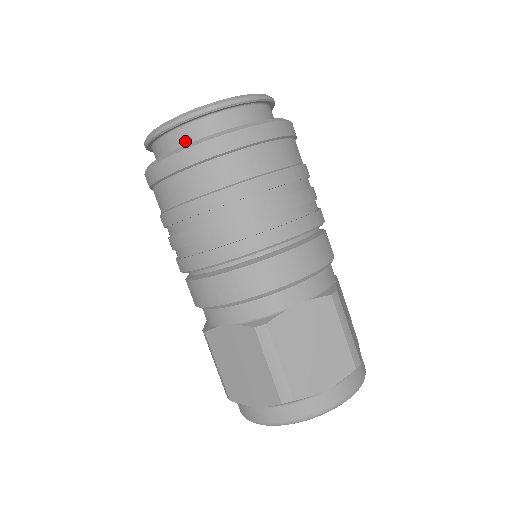
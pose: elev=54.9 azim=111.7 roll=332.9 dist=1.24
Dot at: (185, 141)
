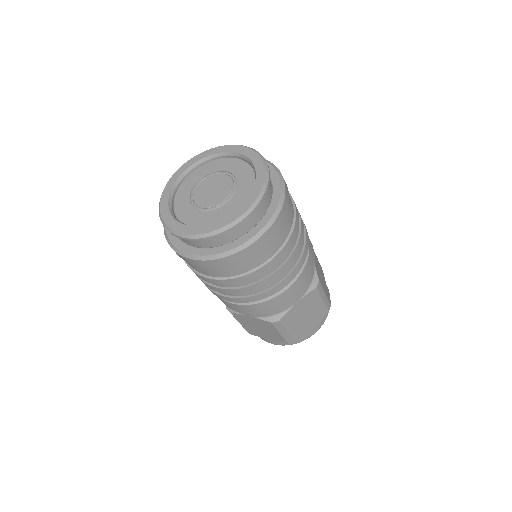
Dot at: (211, 243)
